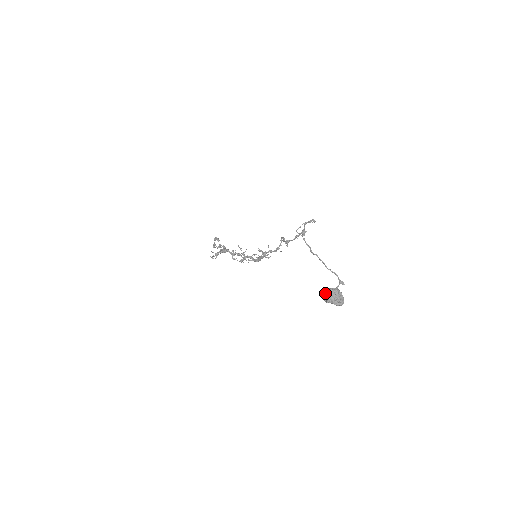
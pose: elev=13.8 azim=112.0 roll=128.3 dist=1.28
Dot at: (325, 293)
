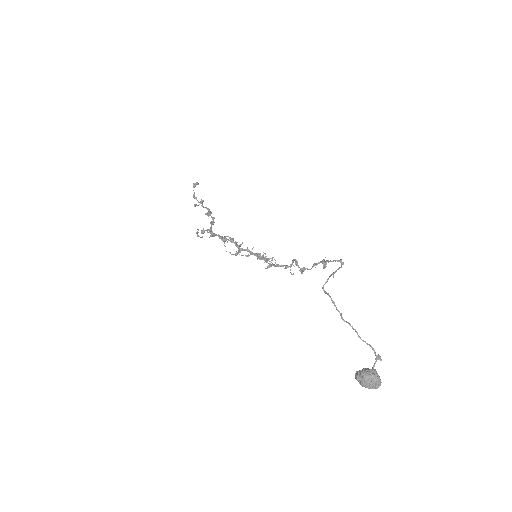
Dot at: (359, 376)
